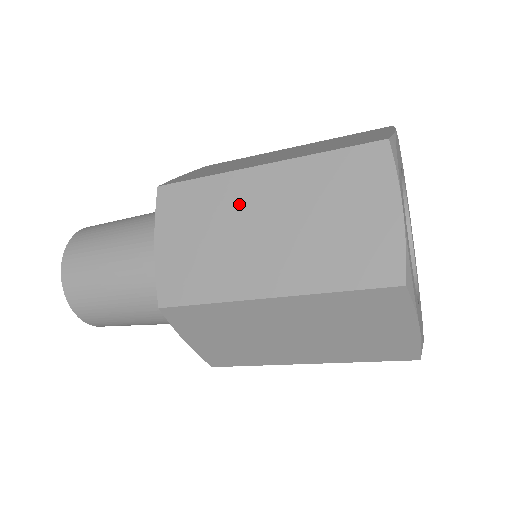
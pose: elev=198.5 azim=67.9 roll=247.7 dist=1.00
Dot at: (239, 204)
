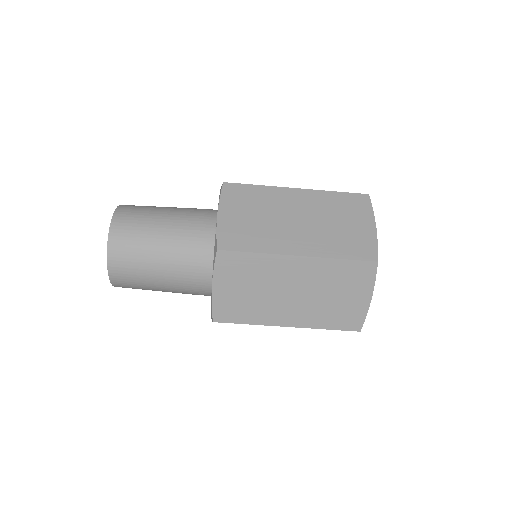
Dot at: (281, 204)
